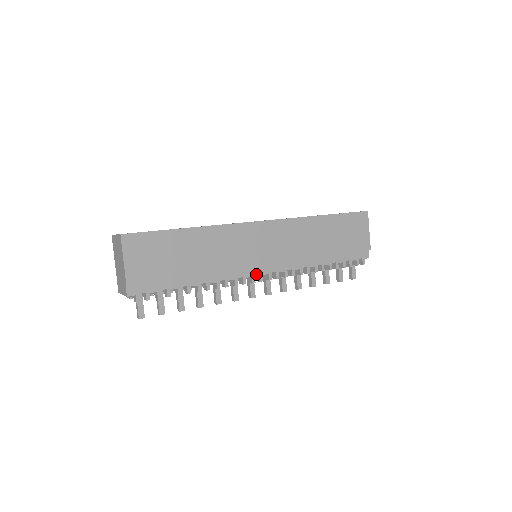
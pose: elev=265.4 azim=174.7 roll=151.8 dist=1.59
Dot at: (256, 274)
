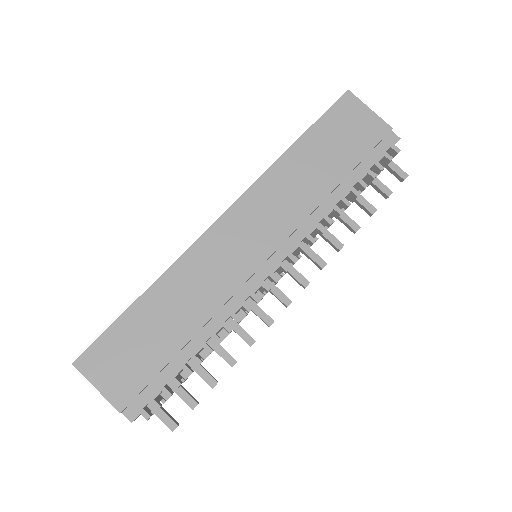
Dot at: (264, 279)
